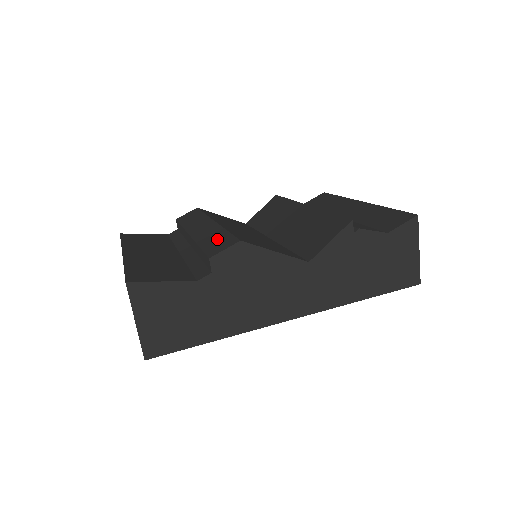
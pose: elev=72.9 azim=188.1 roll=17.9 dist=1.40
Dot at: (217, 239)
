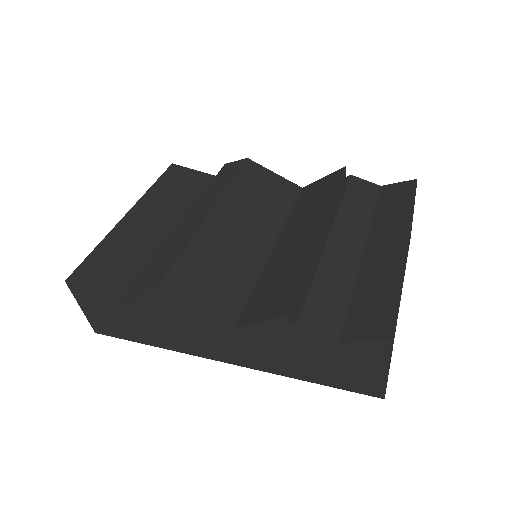
Dot at: (166, 259)
